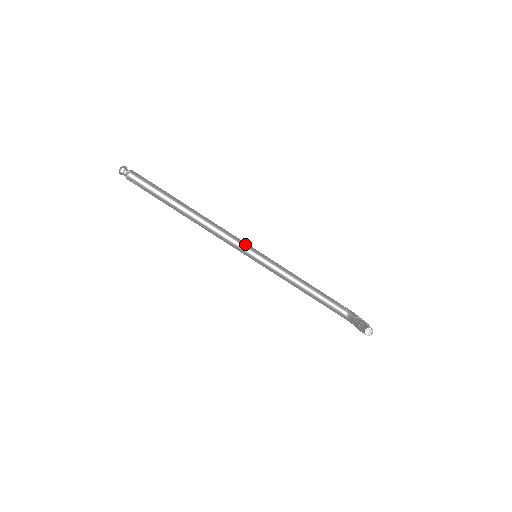
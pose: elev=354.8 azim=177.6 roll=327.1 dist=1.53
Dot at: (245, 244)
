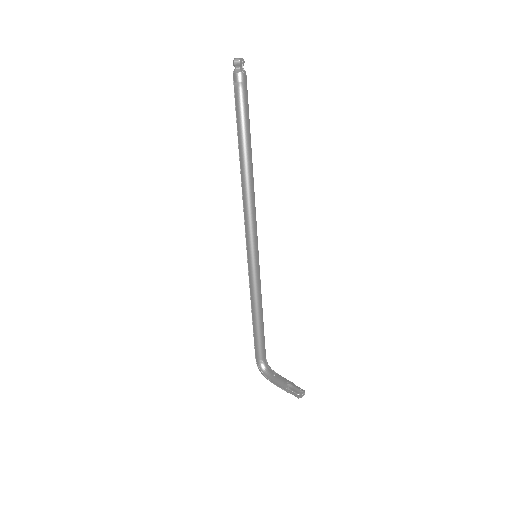
Dot at: occluded
